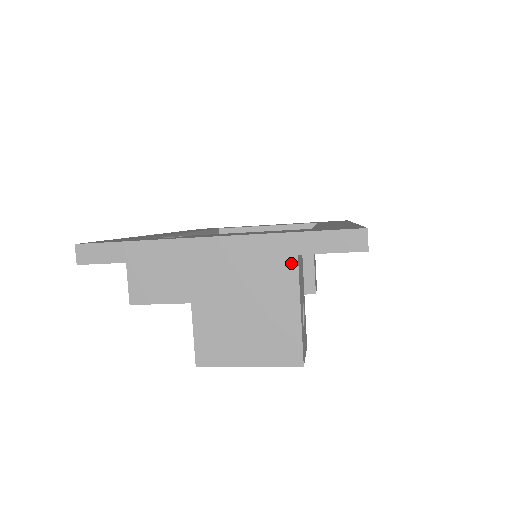
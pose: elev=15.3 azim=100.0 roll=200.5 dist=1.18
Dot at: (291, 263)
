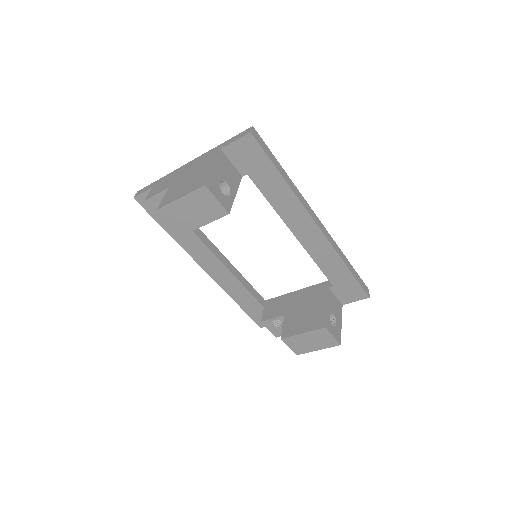
Dot at: (217, 153)
